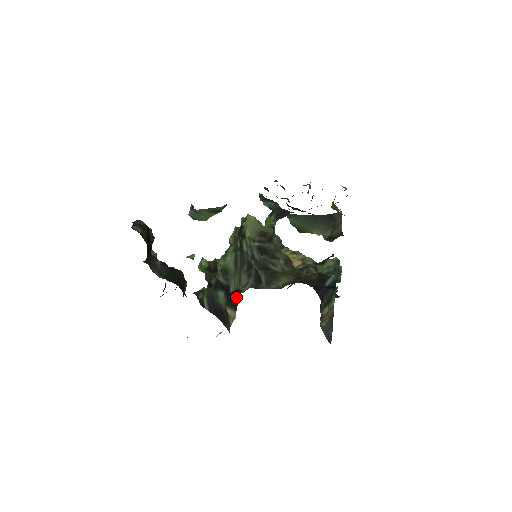
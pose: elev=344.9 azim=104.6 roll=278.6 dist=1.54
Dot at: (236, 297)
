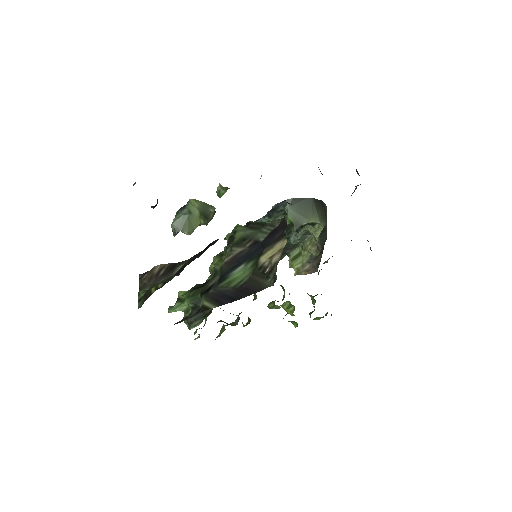
Dot at: (277, 230)
